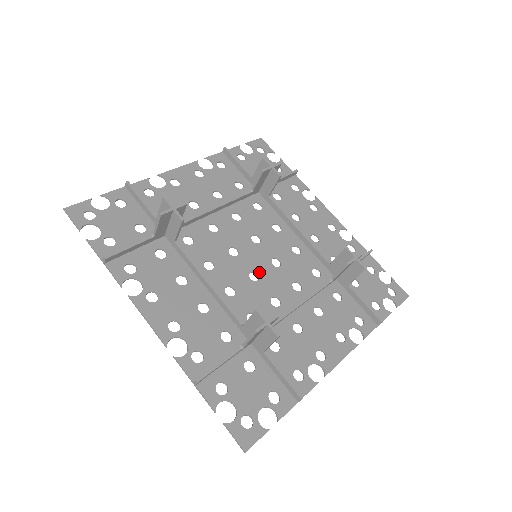
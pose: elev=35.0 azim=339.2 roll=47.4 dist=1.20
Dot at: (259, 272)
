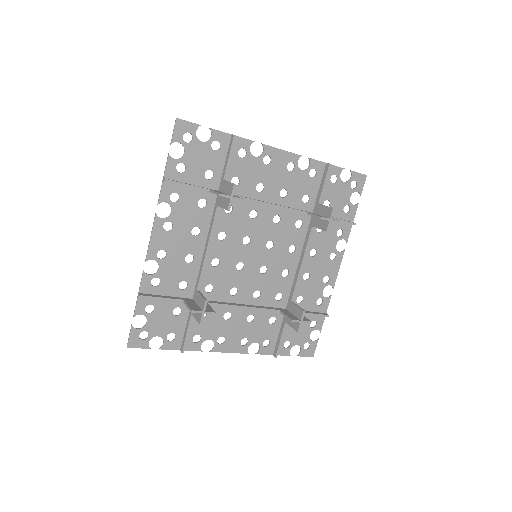
Dot at: (264, 264)
